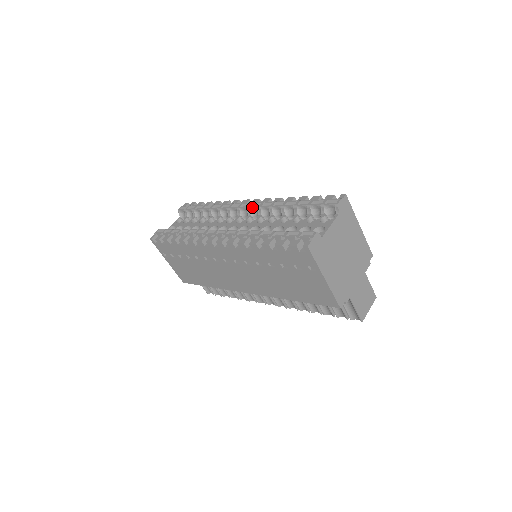
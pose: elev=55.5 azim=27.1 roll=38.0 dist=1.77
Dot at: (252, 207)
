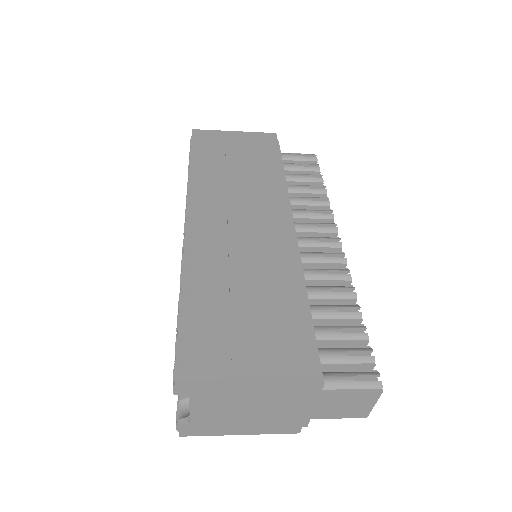
Dot at: occluded
